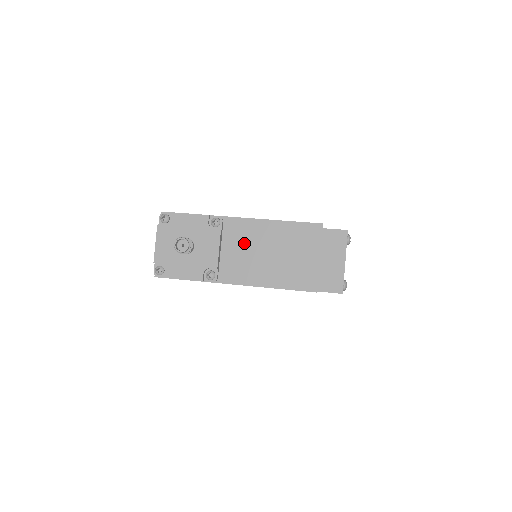
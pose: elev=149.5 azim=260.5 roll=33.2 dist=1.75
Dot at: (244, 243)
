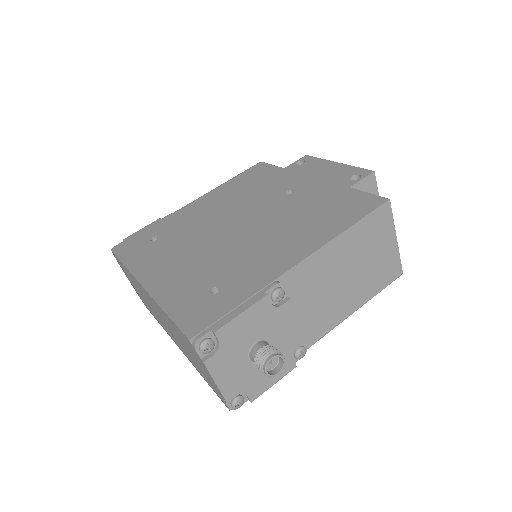
Dot at: (316, 287)
